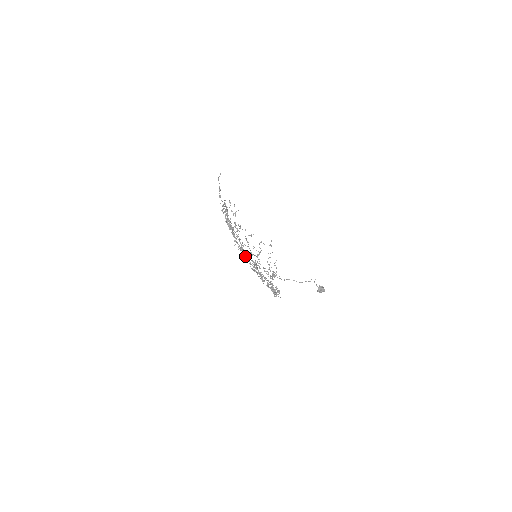
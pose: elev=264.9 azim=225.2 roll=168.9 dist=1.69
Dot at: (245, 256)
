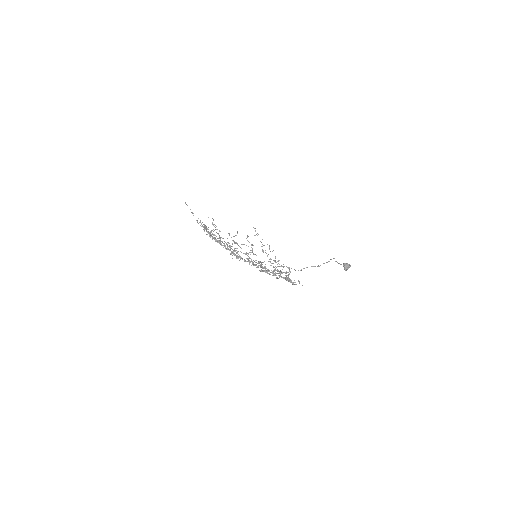
Dot at: occluded
